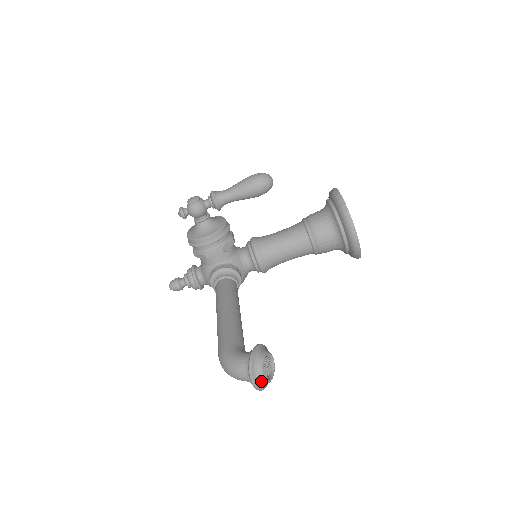
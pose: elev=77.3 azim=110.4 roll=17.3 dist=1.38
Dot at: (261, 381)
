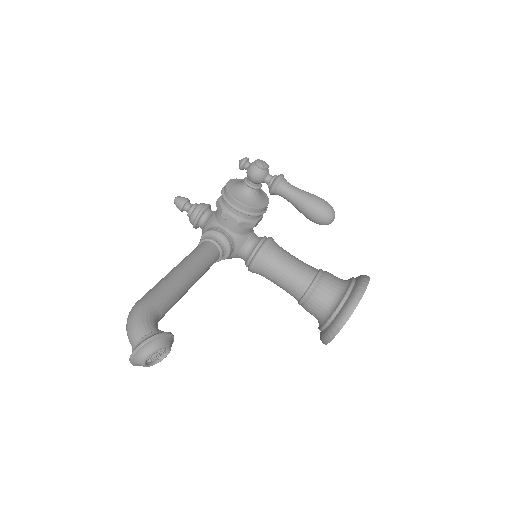
Dot at: (139, 361)
